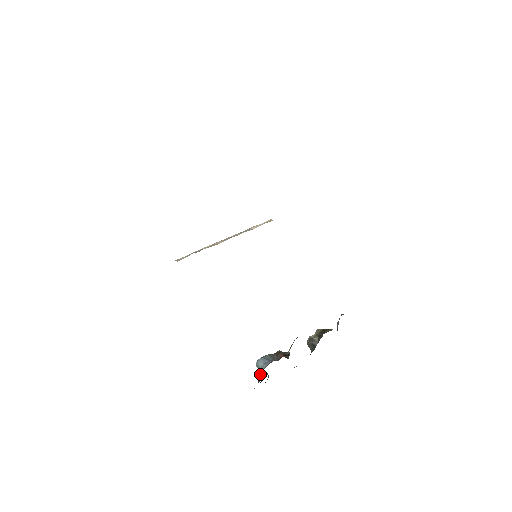
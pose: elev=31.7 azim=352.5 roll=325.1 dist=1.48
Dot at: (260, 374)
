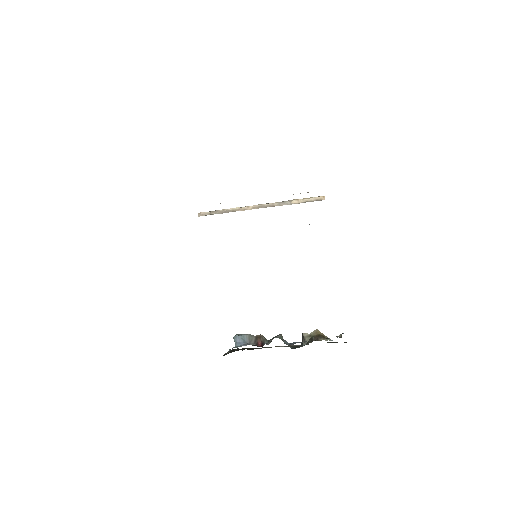
Dot at: occluded
